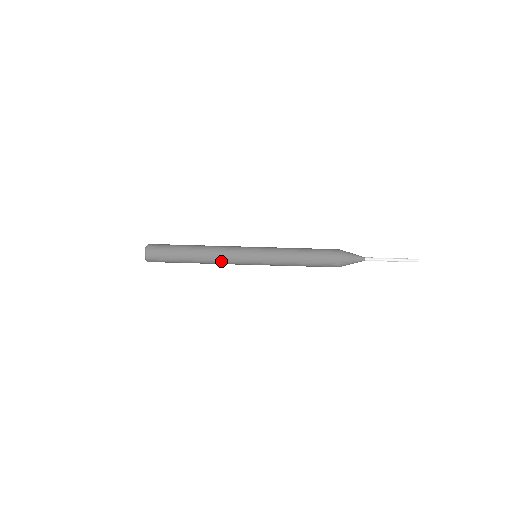
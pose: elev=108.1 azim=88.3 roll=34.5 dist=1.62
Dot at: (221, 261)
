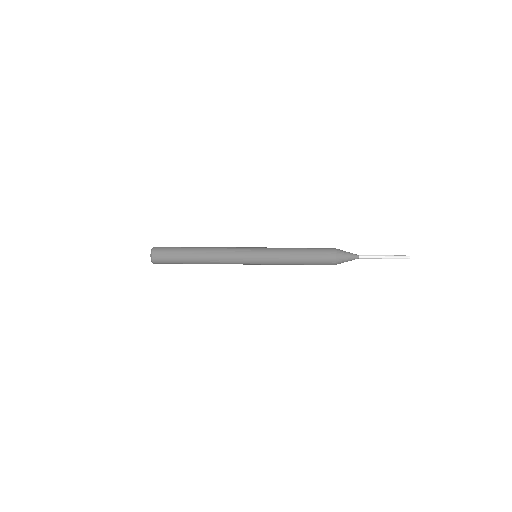
Dot at: (223, 251)
